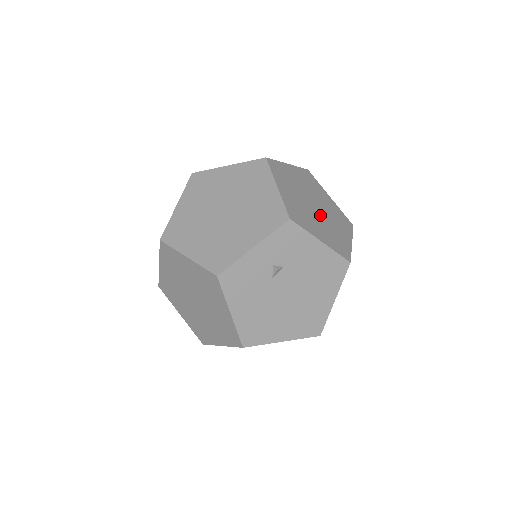
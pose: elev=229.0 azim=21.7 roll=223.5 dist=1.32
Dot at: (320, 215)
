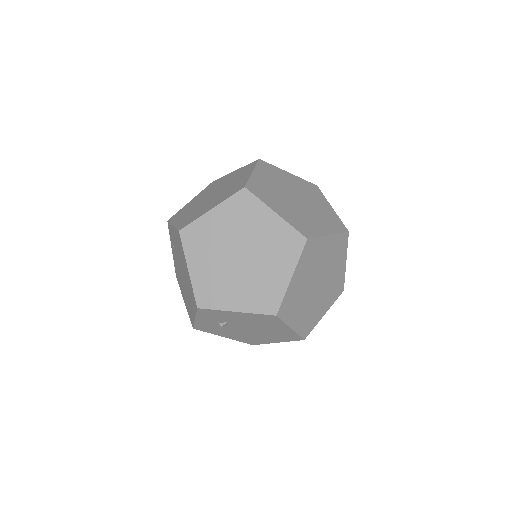
Dot at: (245, 267)
